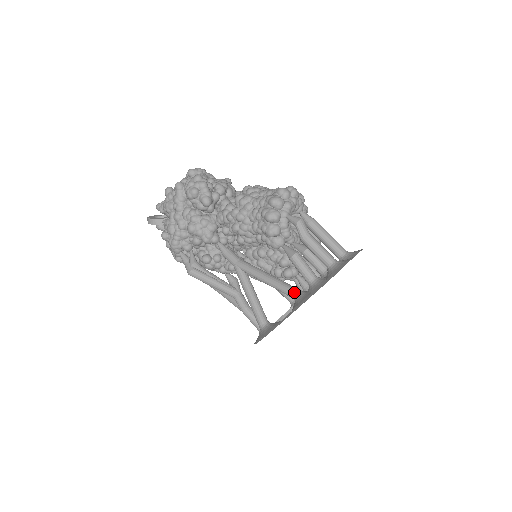
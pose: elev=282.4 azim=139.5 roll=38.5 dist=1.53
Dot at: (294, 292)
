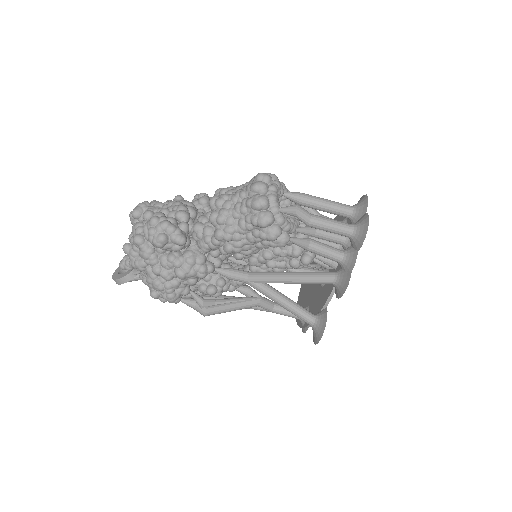
Dot at: (329, 278)
